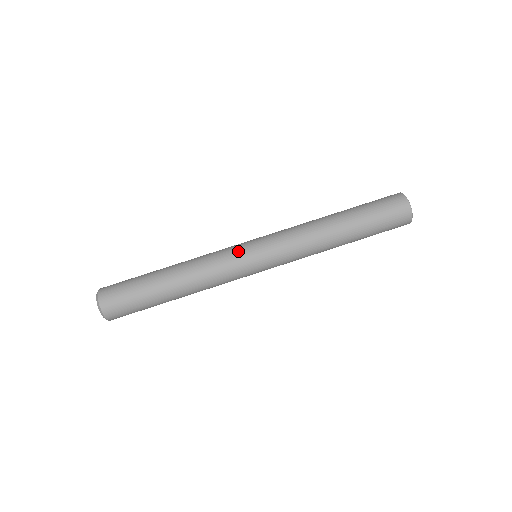
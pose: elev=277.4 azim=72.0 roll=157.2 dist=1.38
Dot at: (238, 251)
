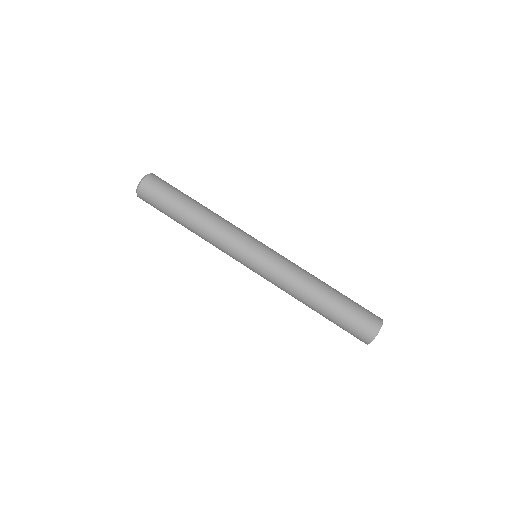
Dot at: (253, 237)
